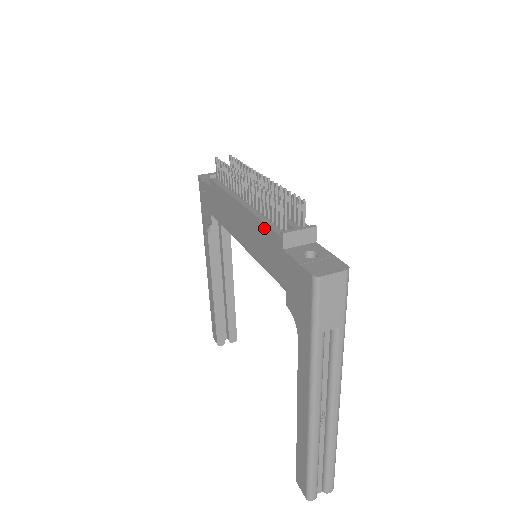
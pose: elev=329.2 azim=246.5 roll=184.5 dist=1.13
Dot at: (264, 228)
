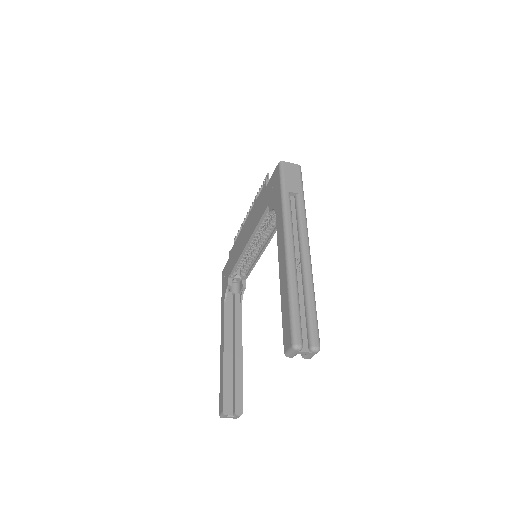
Dot at: (257, 200)
